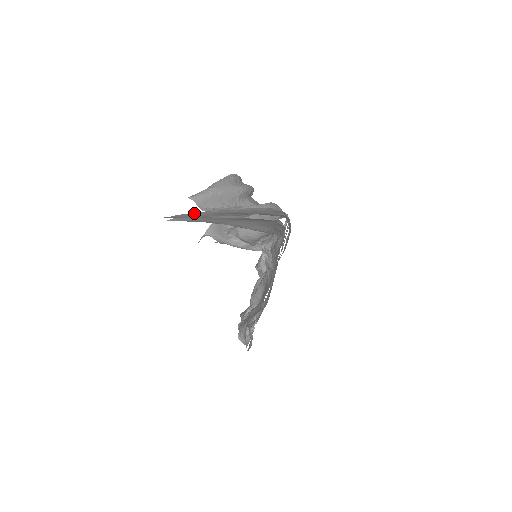
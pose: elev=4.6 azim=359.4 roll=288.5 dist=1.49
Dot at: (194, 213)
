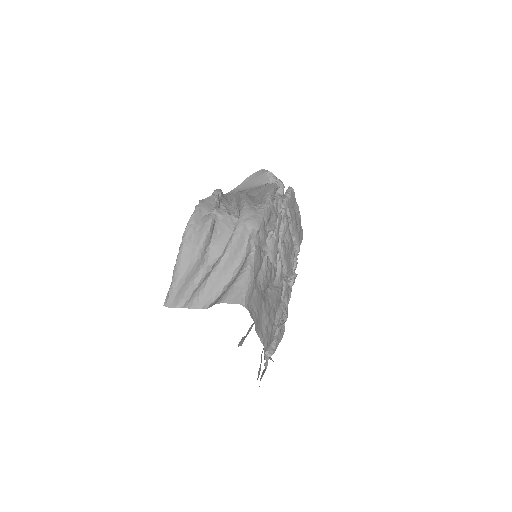
Dot at: occluded
